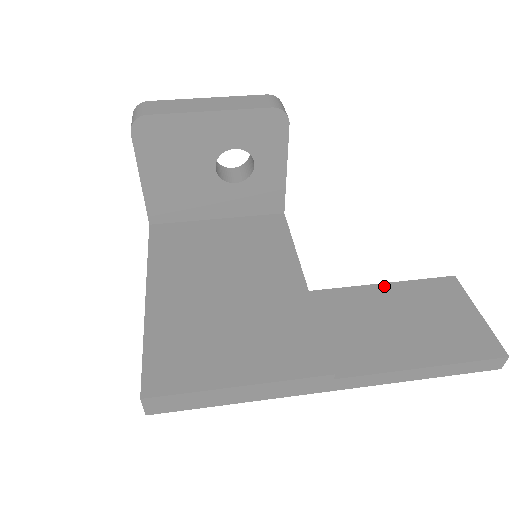
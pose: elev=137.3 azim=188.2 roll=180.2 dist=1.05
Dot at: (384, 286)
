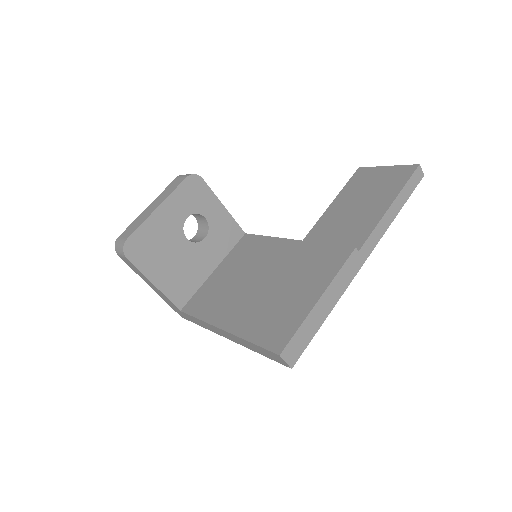
Dot at: (333, 204)
